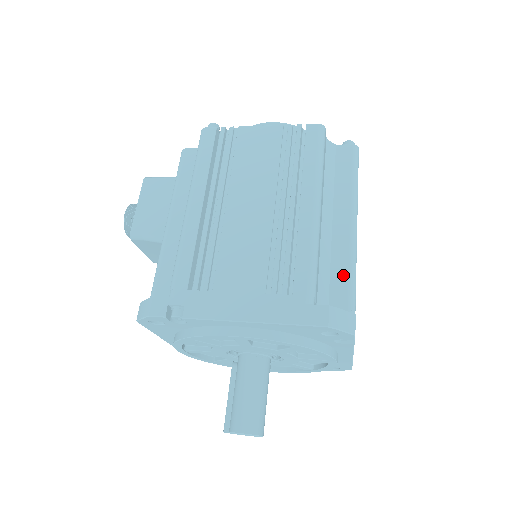
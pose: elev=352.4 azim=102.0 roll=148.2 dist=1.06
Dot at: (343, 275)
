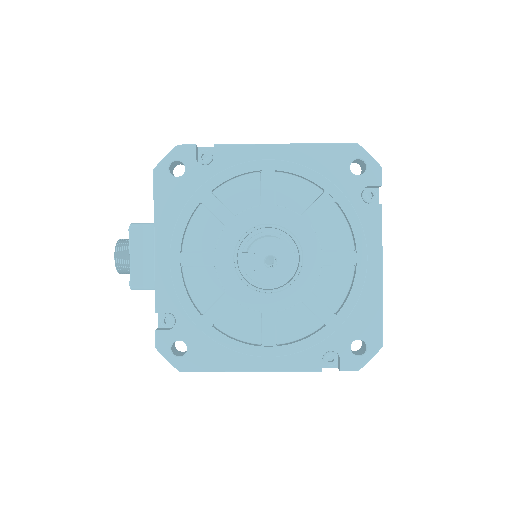
Dot at: occluded
